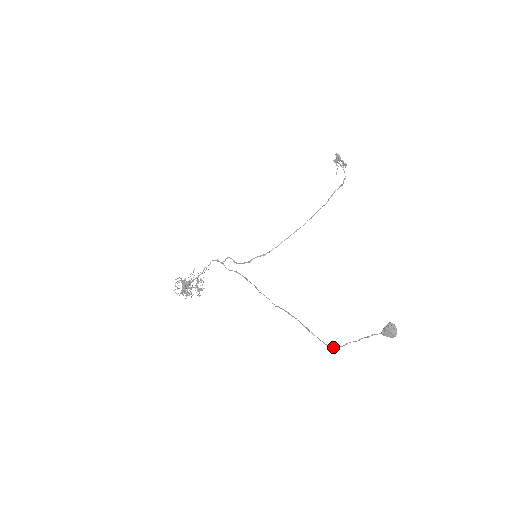
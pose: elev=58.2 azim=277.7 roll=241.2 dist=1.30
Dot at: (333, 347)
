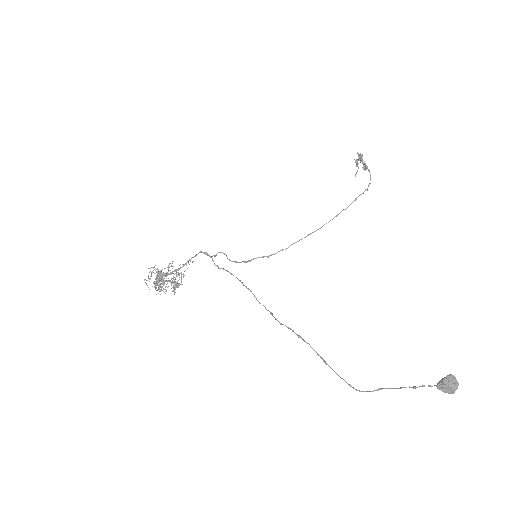
Dot at: (359, 390)
